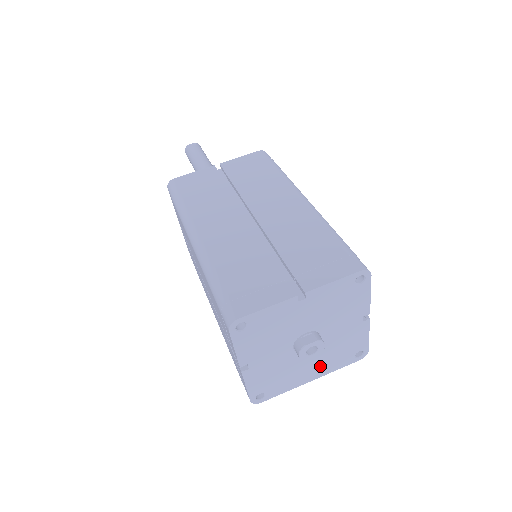
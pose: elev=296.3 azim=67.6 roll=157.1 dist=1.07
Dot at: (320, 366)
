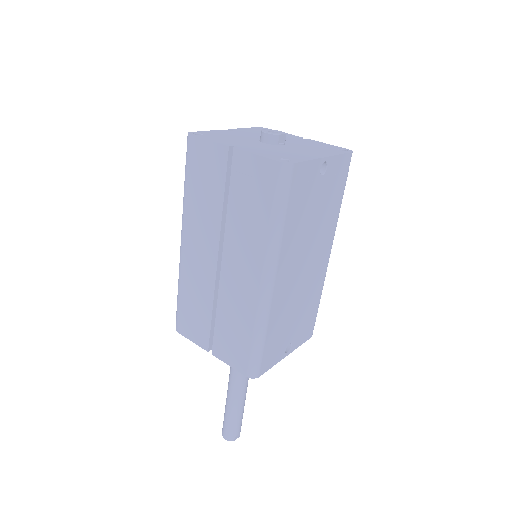
Dot at: (315, 152)
